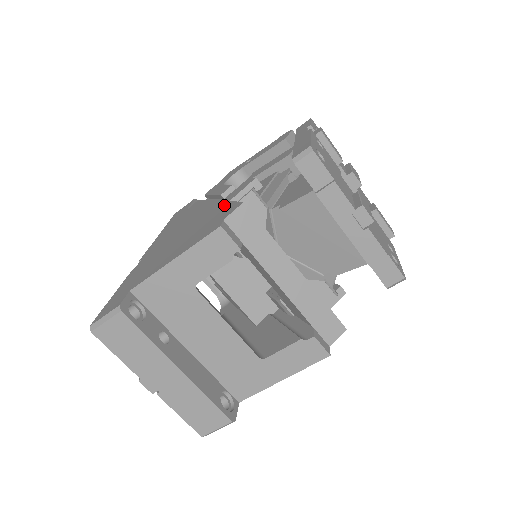
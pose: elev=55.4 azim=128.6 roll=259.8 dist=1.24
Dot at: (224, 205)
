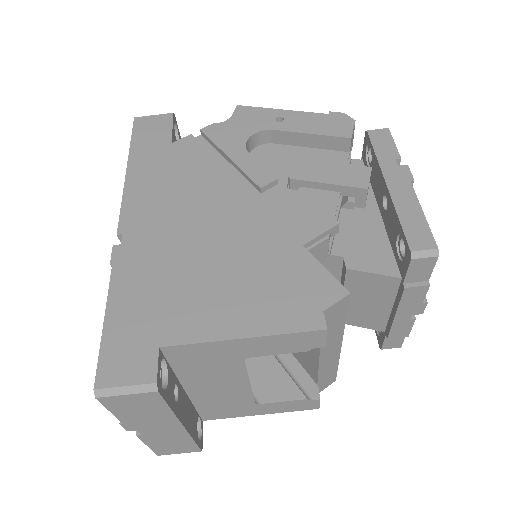
Dot at: (296, 250)
